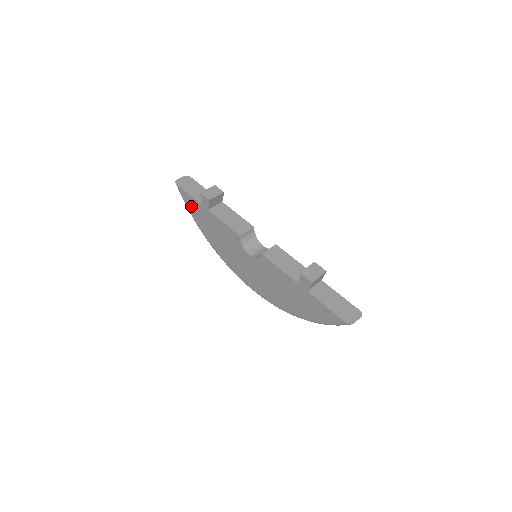
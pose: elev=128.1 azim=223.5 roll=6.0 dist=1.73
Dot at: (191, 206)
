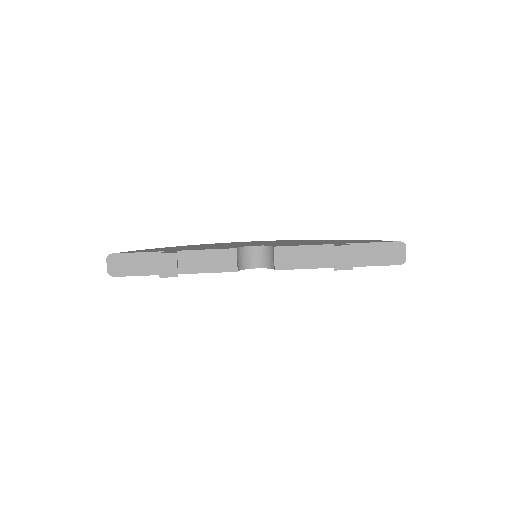
Dot at: occluded
